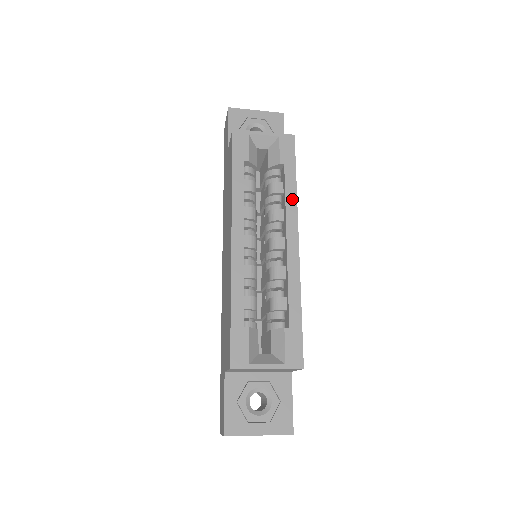
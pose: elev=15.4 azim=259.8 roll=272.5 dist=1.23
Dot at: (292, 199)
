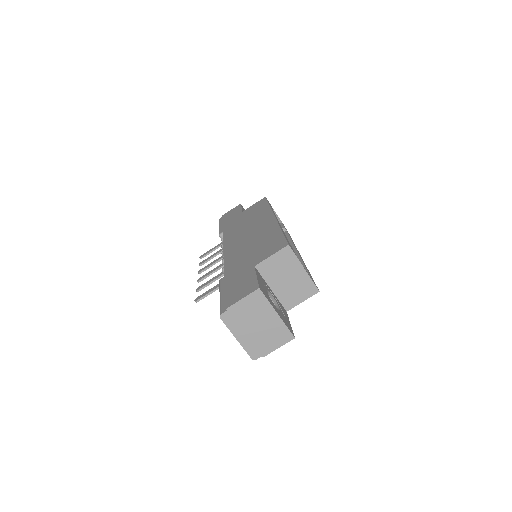
Dot at: (293, 242)
